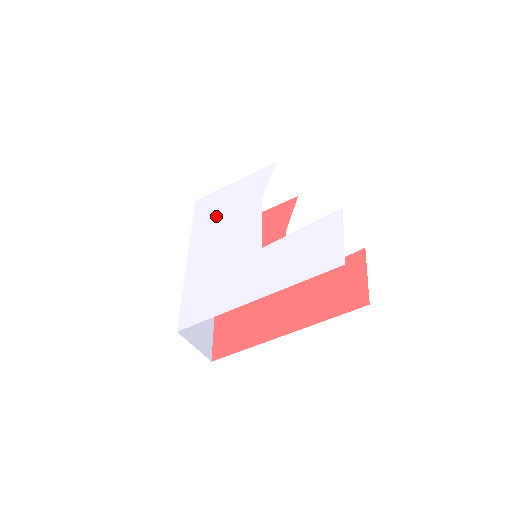
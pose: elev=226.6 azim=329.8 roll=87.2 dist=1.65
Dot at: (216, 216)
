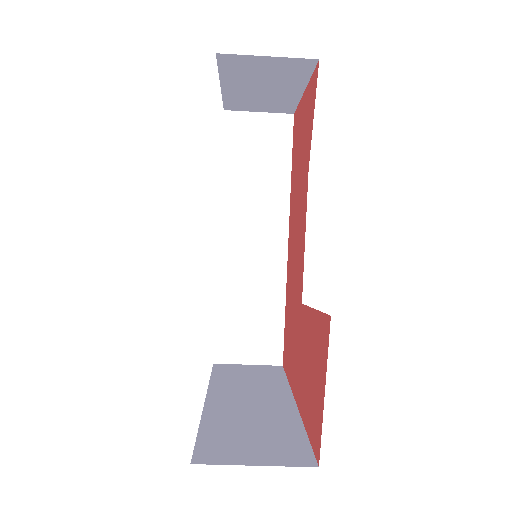
Dot at: occluded
